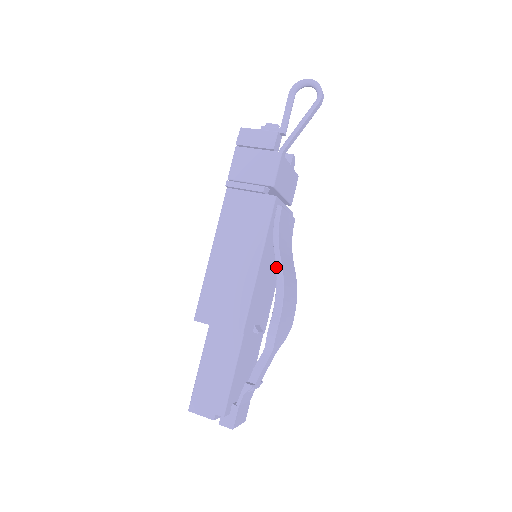
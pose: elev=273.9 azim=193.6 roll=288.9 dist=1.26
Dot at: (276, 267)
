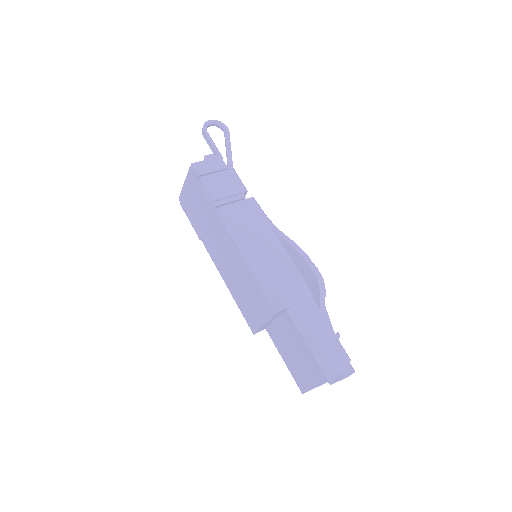
Dot at: (289, 243)
